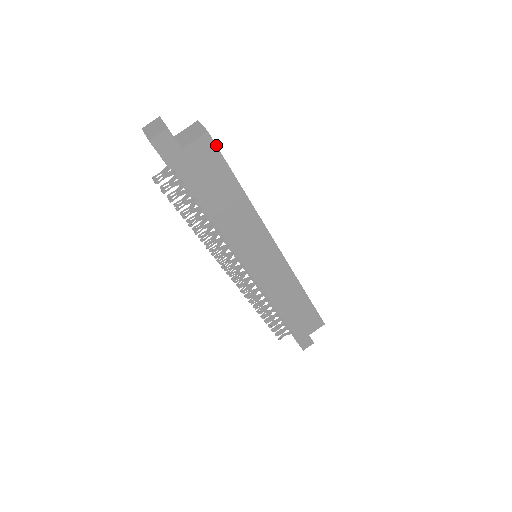
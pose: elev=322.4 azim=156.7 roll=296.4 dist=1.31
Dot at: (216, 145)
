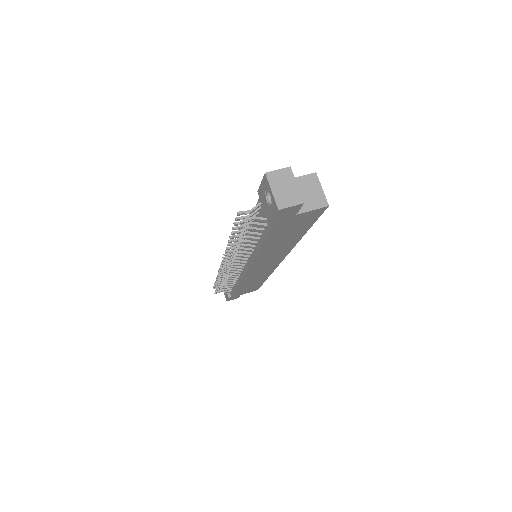
Dot at: occluded
